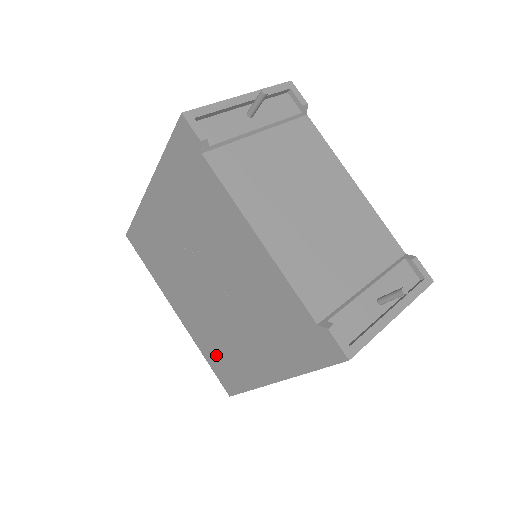
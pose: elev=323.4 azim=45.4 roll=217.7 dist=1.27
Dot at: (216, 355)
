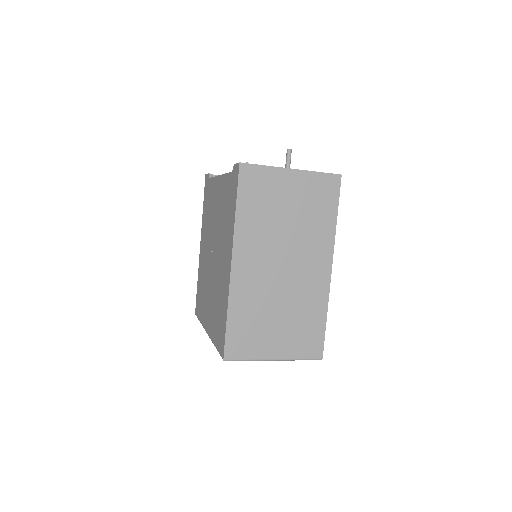
Dot at: (217, 322)
